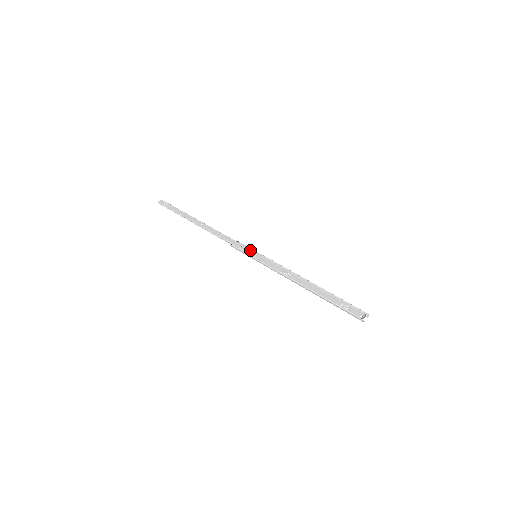
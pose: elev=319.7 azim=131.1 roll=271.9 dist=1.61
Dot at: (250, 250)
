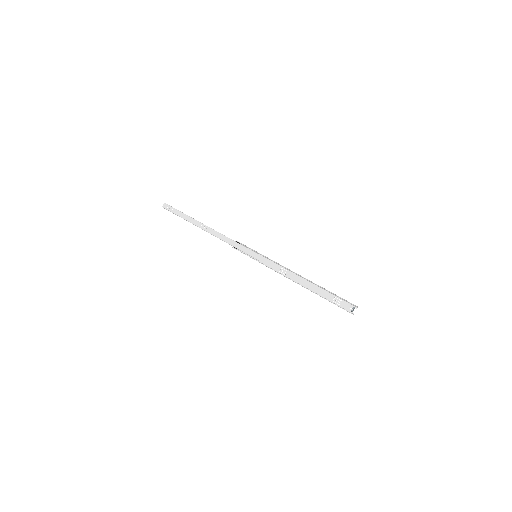
Dot at: (250, 251)
